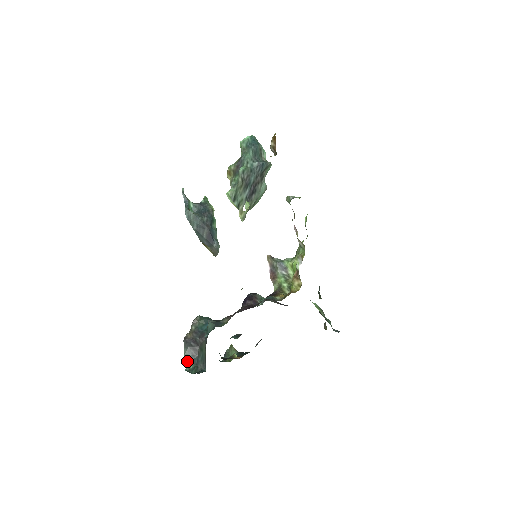
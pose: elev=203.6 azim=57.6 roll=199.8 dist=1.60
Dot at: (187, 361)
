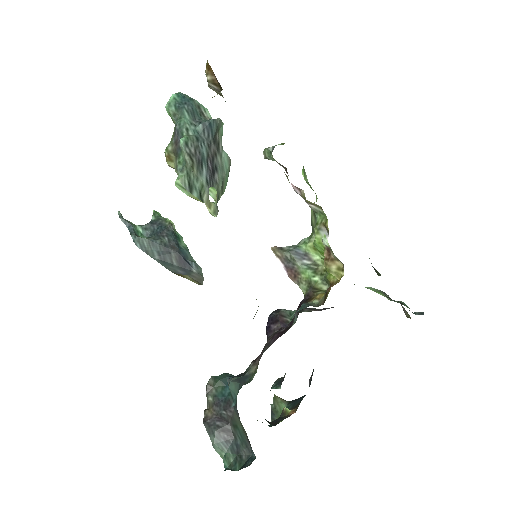
Dot at: (221, 453)
